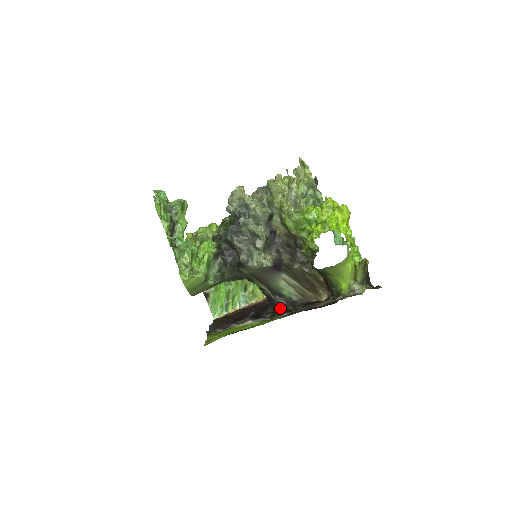
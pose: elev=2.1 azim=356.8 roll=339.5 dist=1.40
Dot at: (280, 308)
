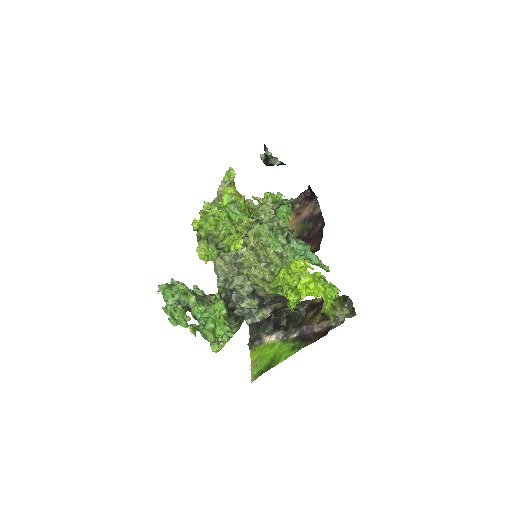
Dot at: (291, 317)
